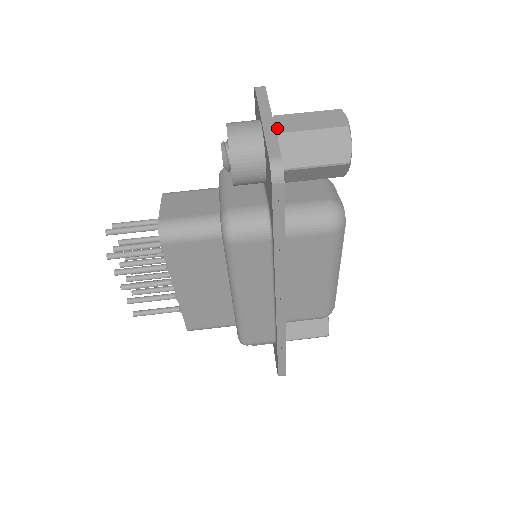
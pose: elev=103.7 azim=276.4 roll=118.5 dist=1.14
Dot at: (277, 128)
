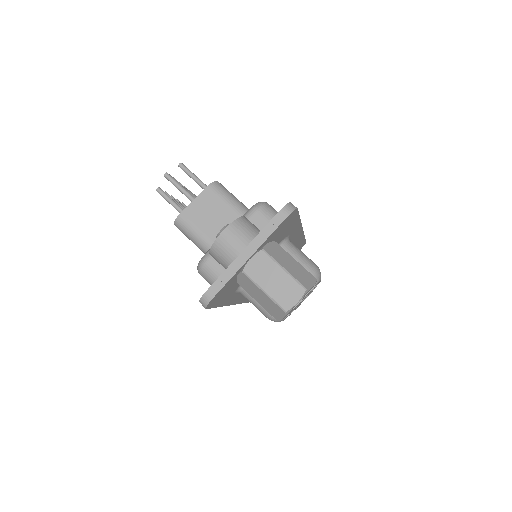
Dot at: (248, 265)
